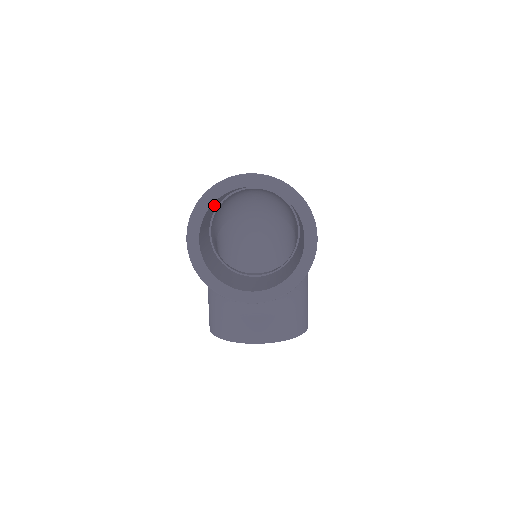
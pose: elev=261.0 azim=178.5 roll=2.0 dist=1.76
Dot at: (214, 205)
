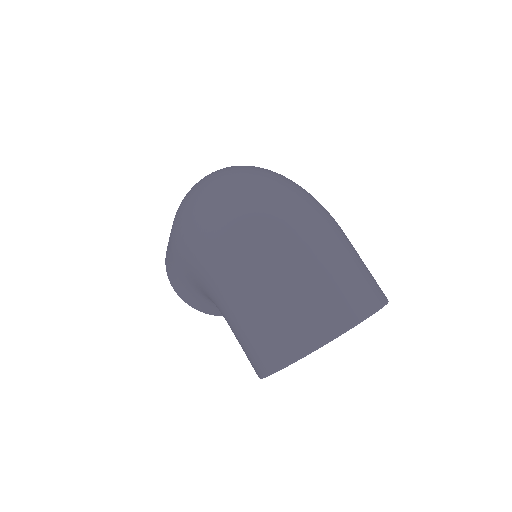
Dot at: occluded
